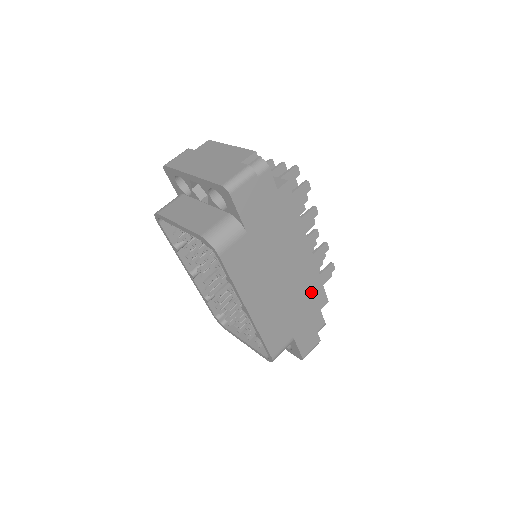
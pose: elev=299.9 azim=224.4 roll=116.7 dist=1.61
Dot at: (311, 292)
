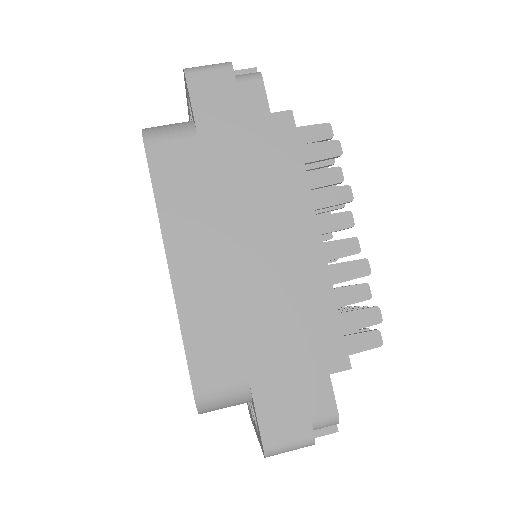
Dot at: (311, 321)
